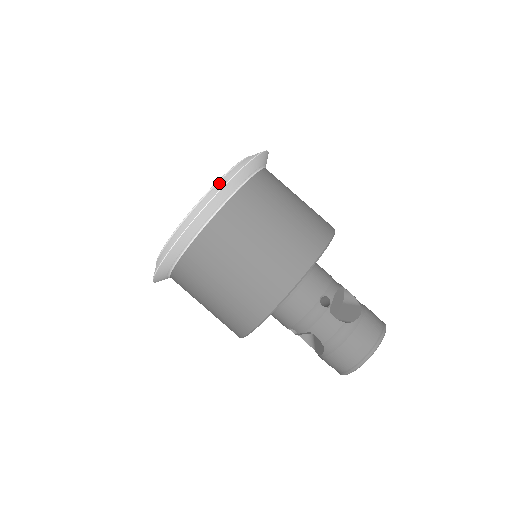
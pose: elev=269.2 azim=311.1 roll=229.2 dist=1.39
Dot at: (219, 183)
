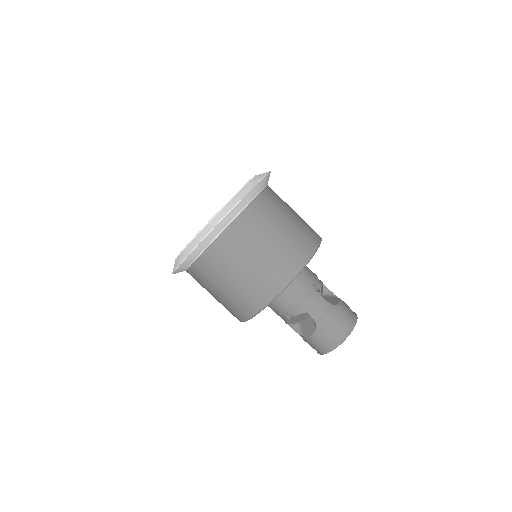
Dot at: (250, 183)
